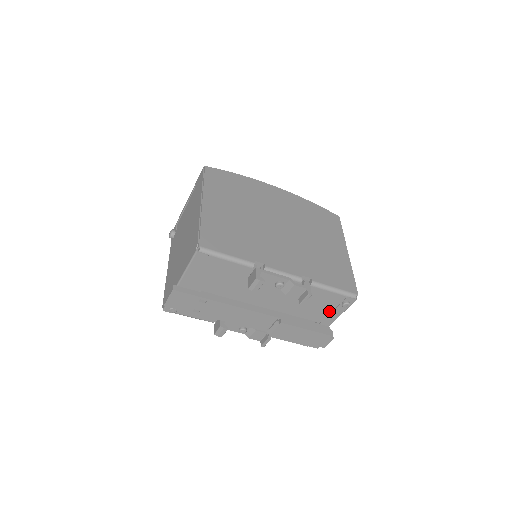
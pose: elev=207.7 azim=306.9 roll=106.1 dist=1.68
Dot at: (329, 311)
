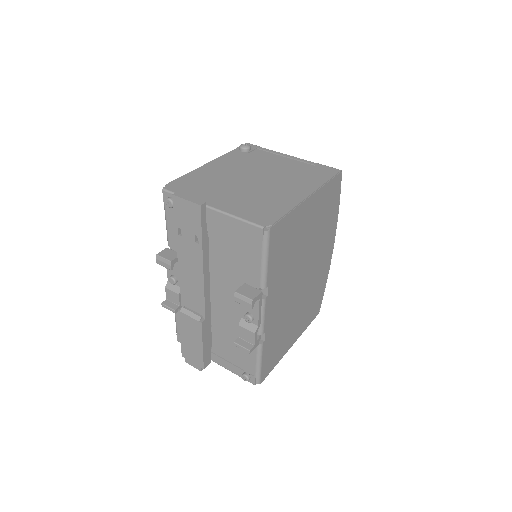
Dot at: (231, 360)
